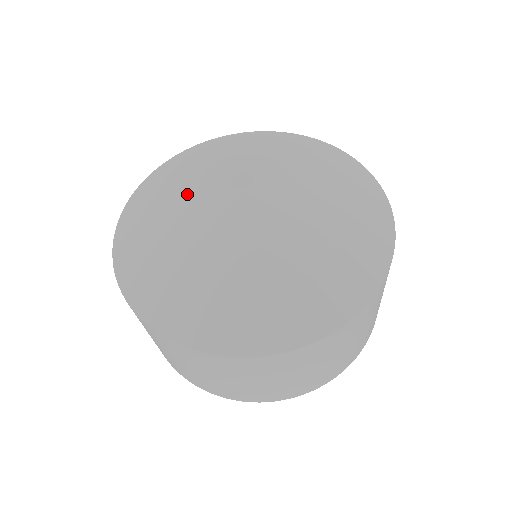
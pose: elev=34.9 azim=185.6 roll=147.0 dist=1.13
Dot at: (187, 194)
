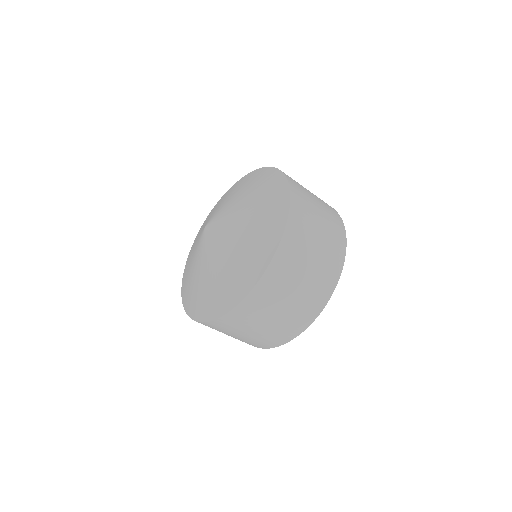
Dot at: (194, 264)
